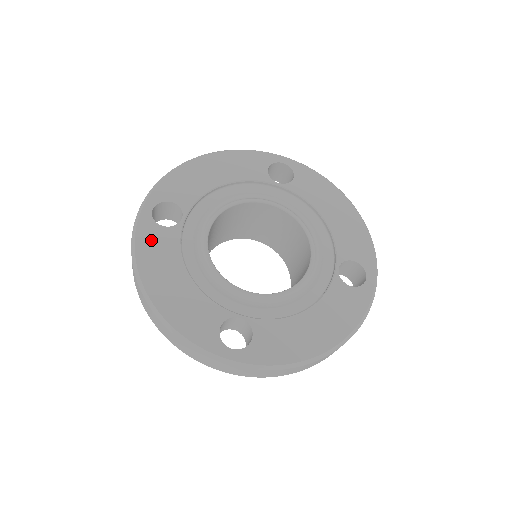
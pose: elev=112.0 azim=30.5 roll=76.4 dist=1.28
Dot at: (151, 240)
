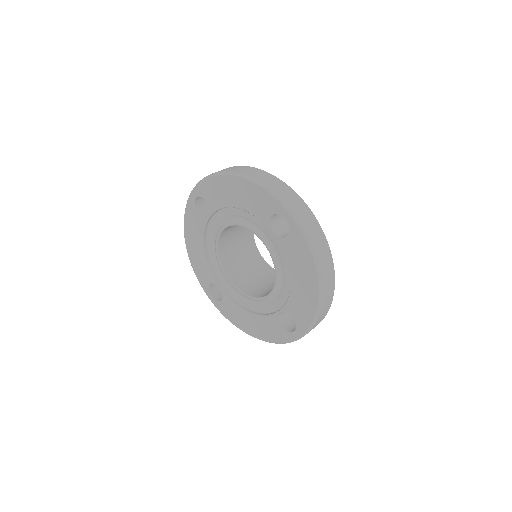
Dot at: (192, 217)
